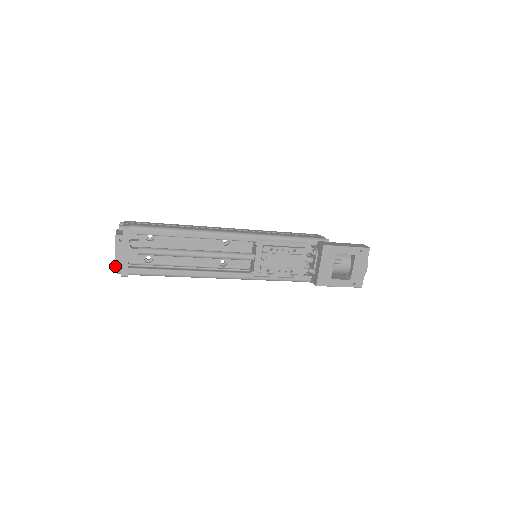
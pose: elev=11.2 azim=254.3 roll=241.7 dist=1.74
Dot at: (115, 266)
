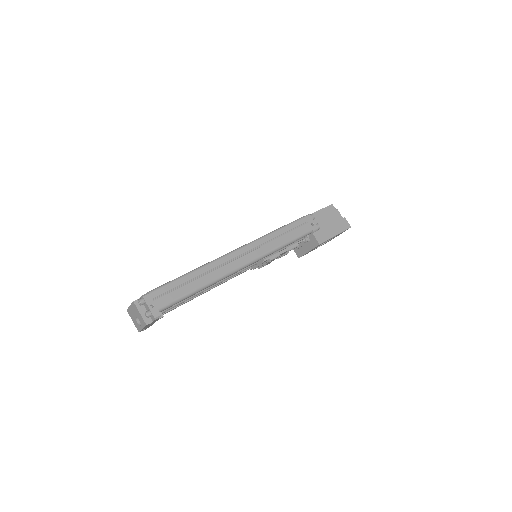
Dot at: (140, 331)
